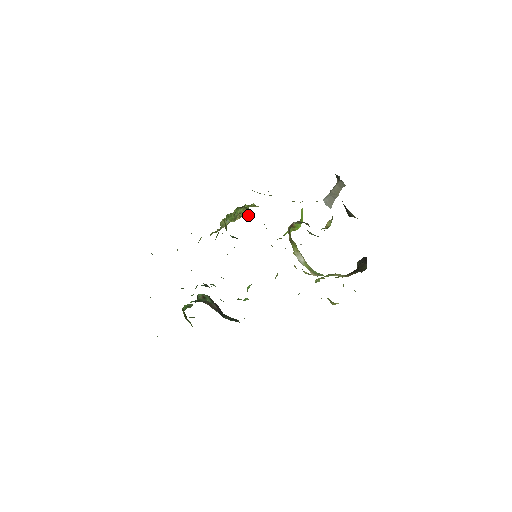
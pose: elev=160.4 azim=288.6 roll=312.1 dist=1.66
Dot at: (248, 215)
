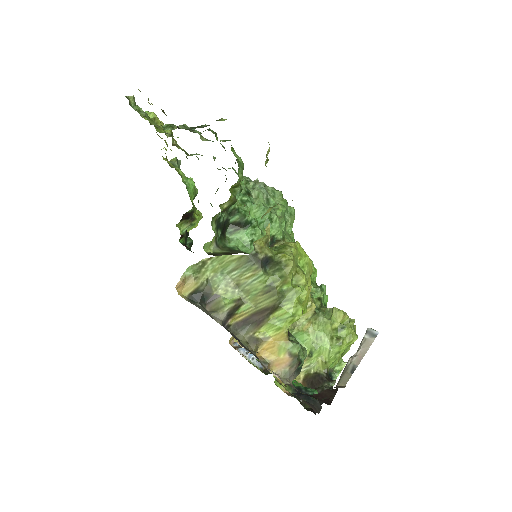
Dot at: occluded
